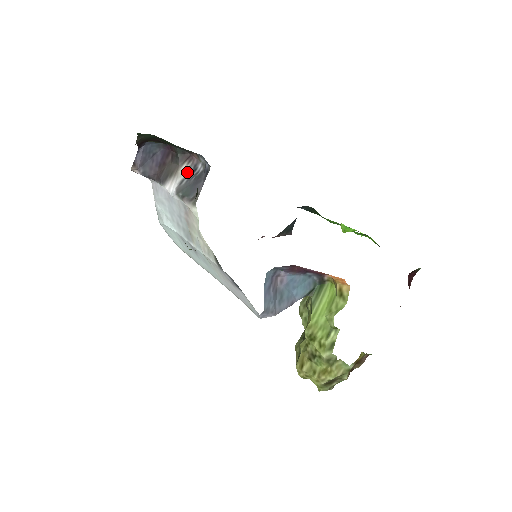
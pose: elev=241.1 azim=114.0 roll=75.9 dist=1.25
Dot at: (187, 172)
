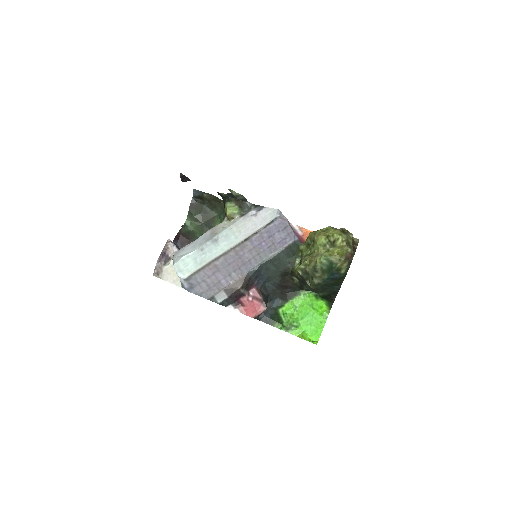
Dot at: occluded
